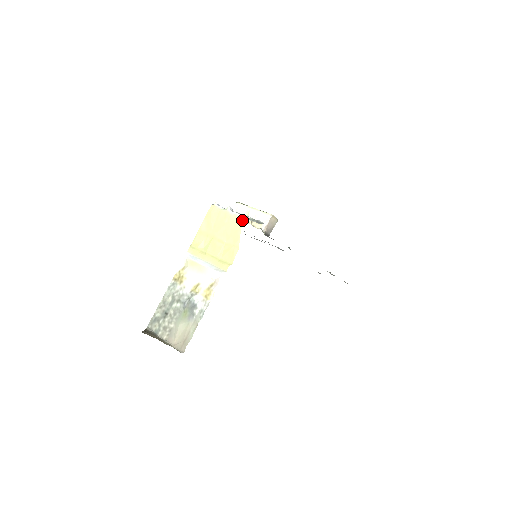
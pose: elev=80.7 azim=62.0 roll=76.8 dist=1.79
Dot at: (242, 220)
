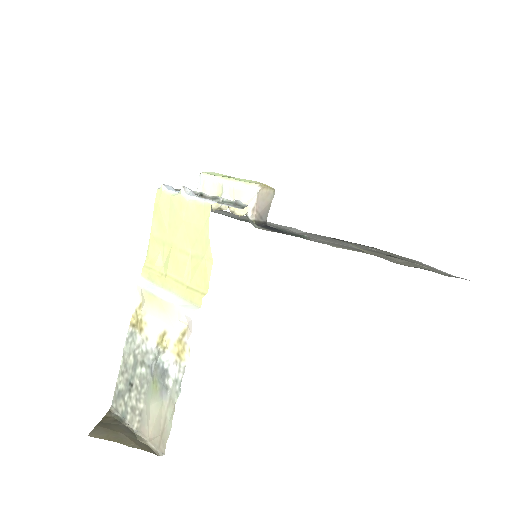
Dot at: (206, 209)
